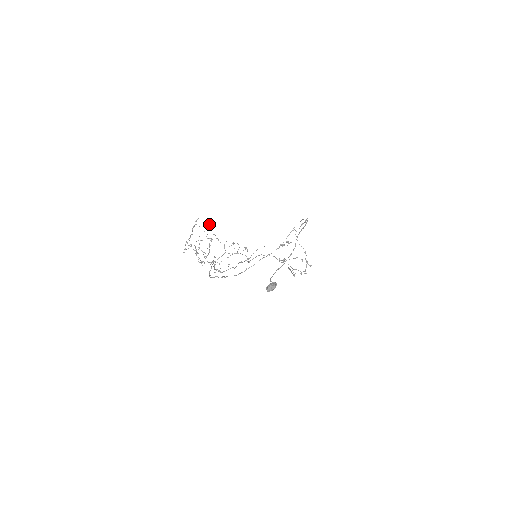
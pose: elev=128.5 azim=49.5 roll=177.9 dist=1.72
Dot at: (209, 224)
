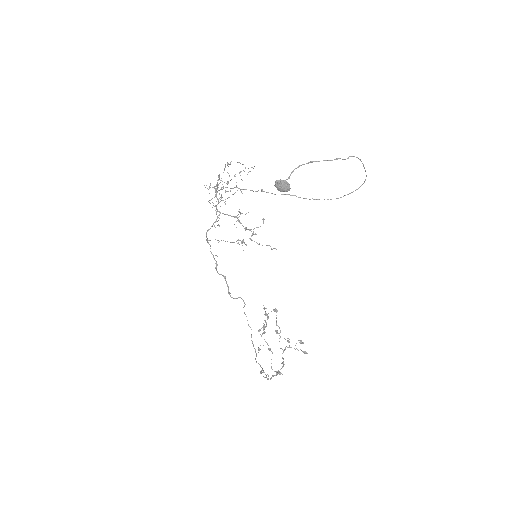
Dot at: occluded
